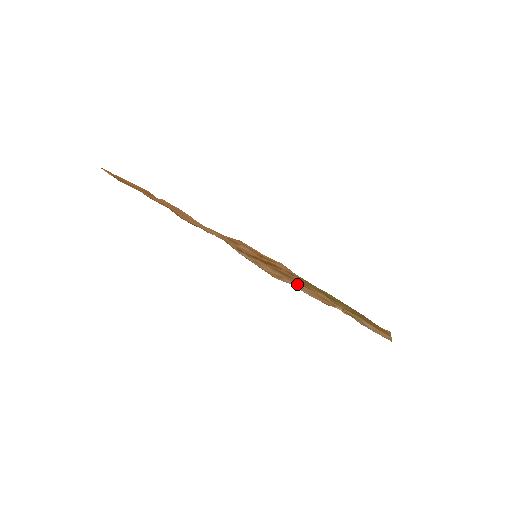
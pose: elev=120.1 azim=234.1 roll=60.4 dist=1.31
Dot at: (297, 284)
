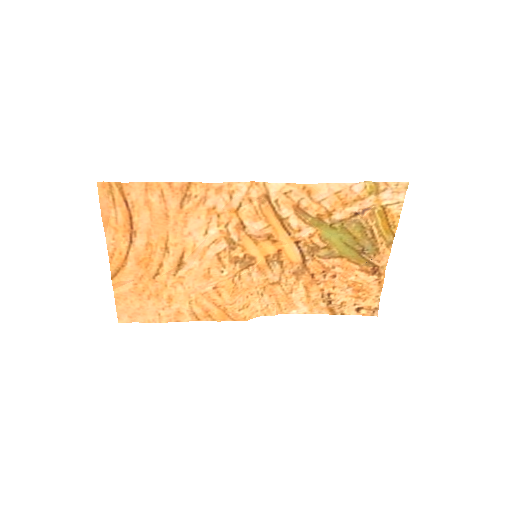
Dot at: (322, 202)
